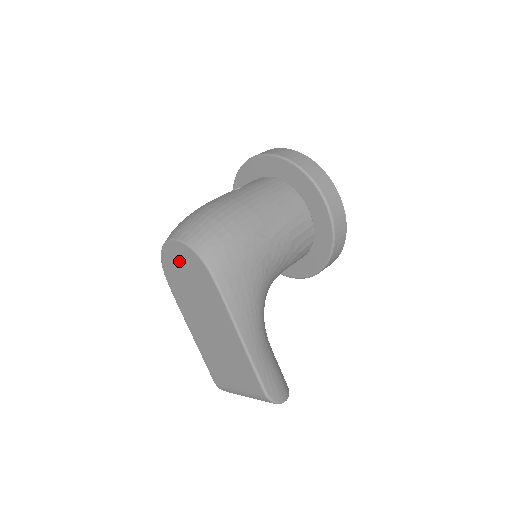
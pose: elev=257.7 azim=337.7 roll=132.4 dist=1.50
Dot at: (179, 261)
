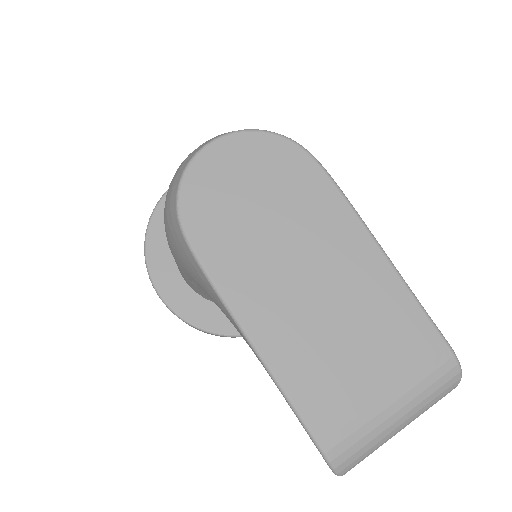
Dot at: (236, 171)
